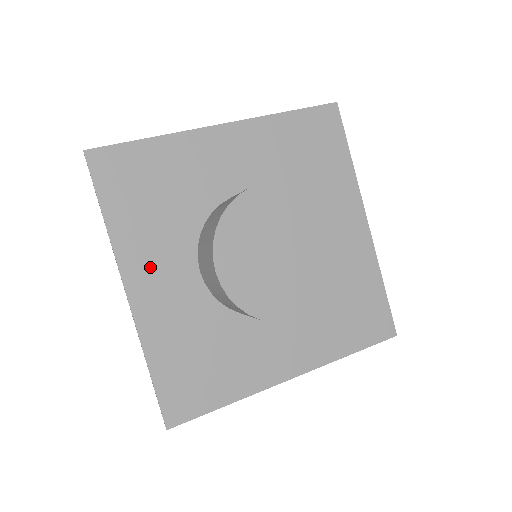
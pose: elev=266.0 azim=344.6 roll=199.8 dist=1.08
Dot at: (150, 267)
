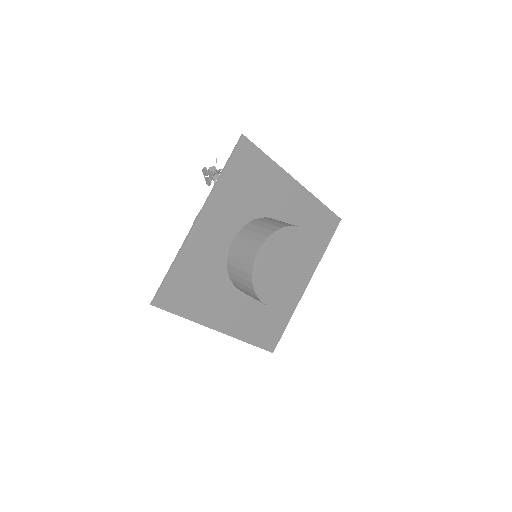
Dot at: (218, 216)
